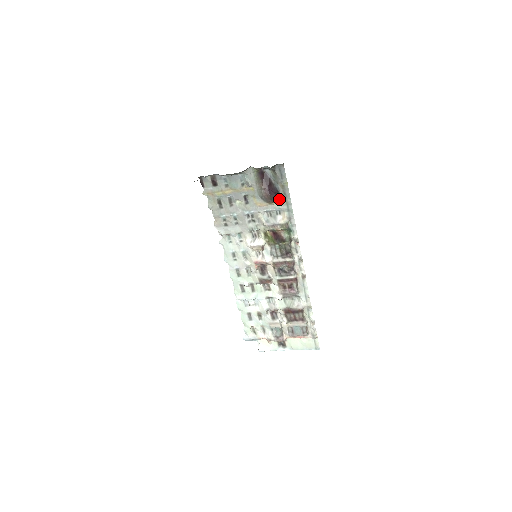
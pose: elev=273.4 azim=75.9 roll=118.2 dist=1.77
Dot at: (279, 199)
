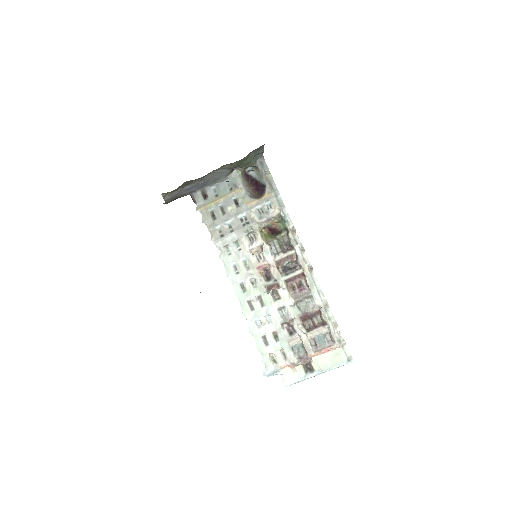
Dot at: (267, 192)
